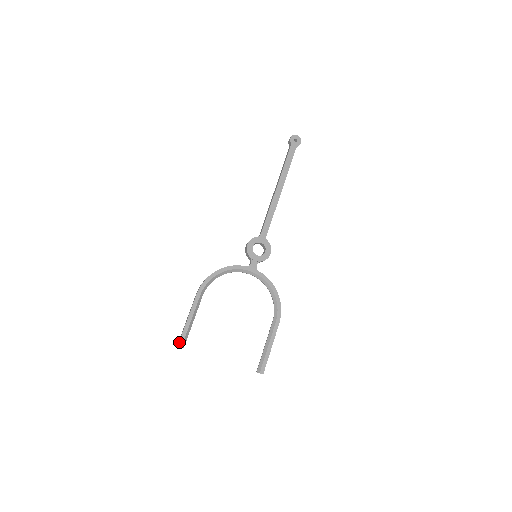
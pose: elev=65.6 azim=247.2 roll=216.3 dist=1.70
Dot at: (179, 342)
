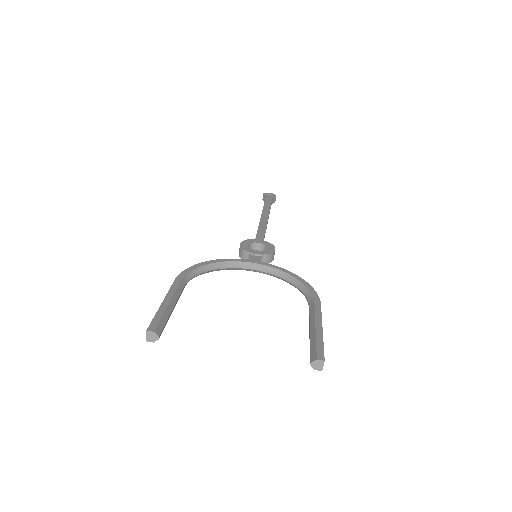
Dot at: (149, 326)
